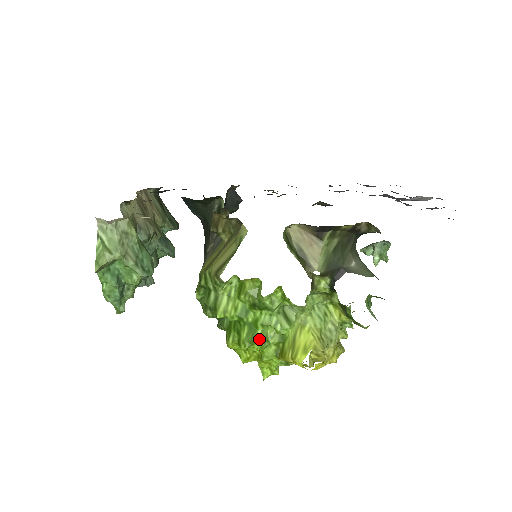
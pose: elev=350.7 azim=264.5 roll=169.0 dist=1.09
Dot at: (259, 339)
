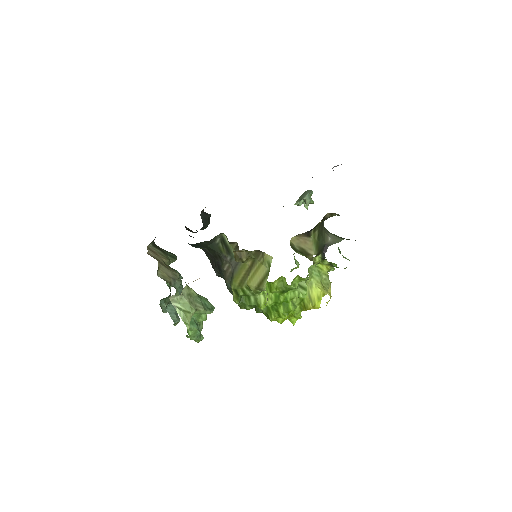
Dot at: (292, 308)
